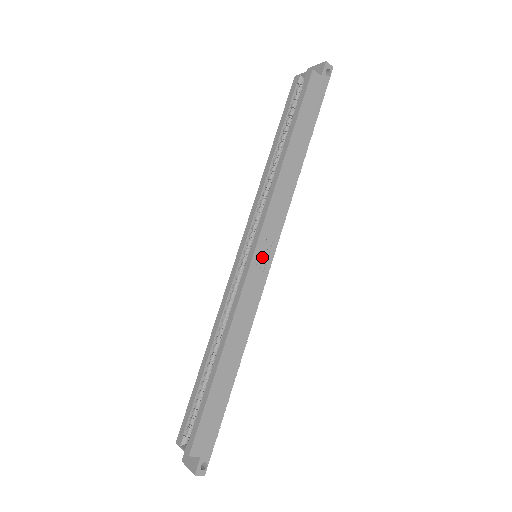
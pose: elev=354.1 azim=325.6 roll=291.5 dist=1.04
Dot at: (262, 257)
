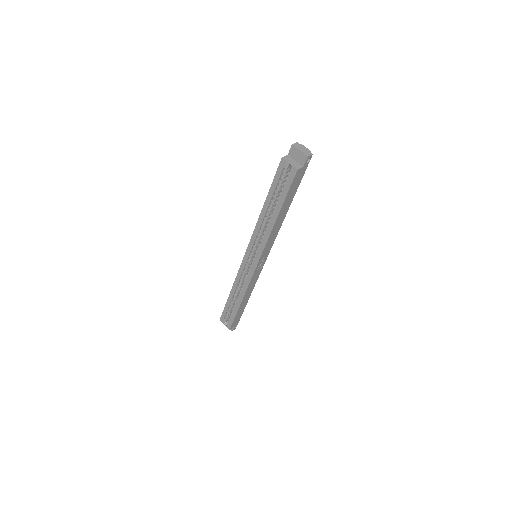
Dot at: (261, 263)
